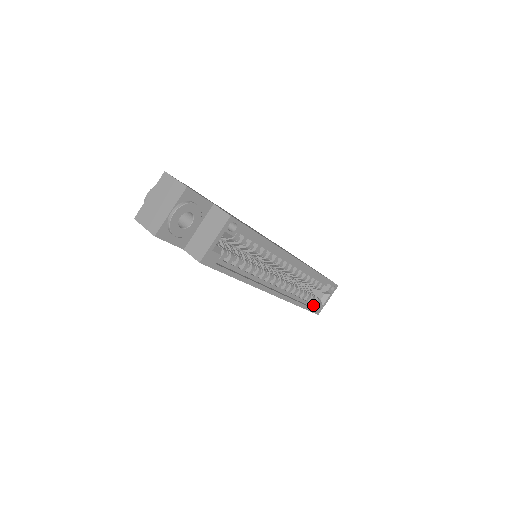
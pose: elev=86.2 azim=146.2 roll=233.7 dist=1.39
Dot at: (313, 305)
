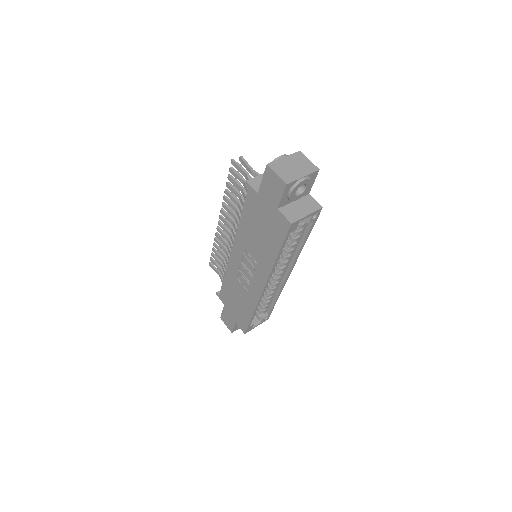
Dot at: occluded
